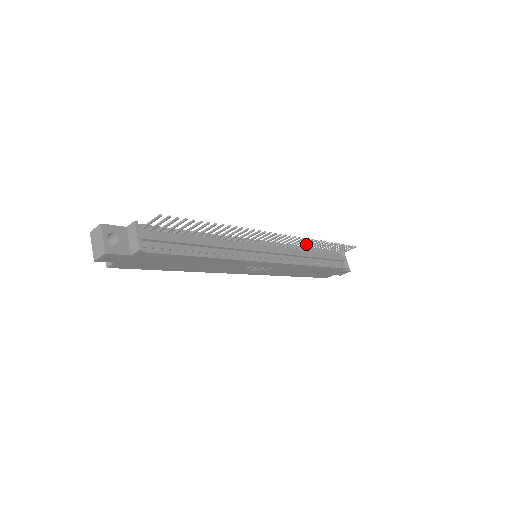
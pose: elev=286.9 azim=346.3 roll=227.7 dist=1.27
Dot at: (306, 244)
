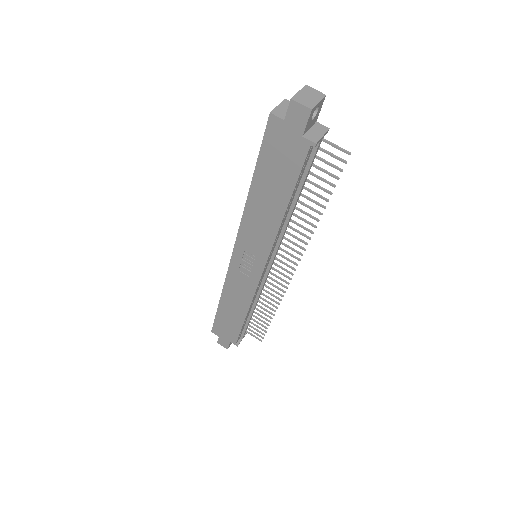
Dot at: occluded
